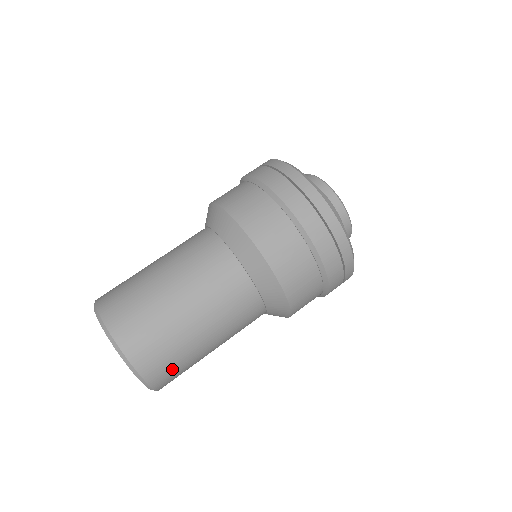
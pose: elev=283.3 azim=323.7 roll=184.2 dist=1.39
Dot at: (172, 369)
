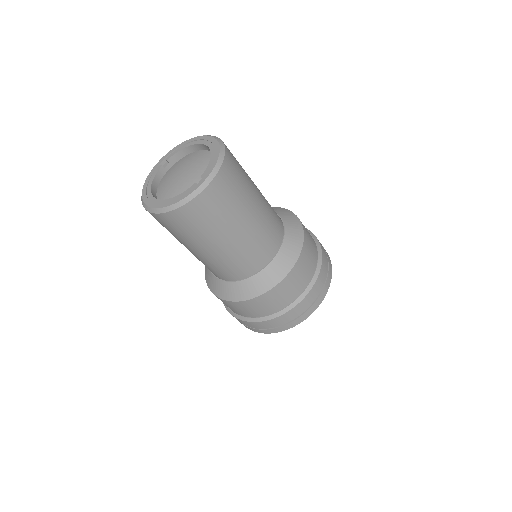
Dot at: (234, 182)
